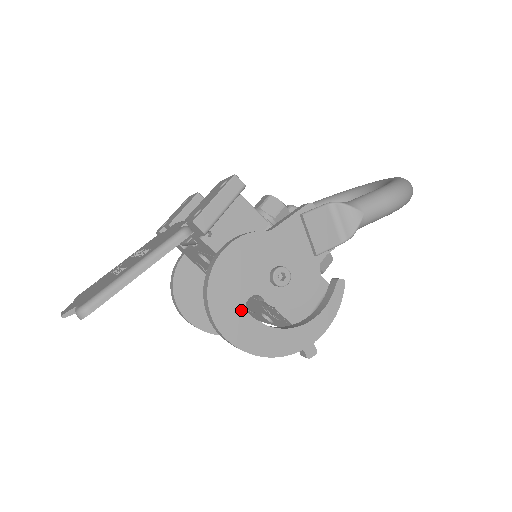
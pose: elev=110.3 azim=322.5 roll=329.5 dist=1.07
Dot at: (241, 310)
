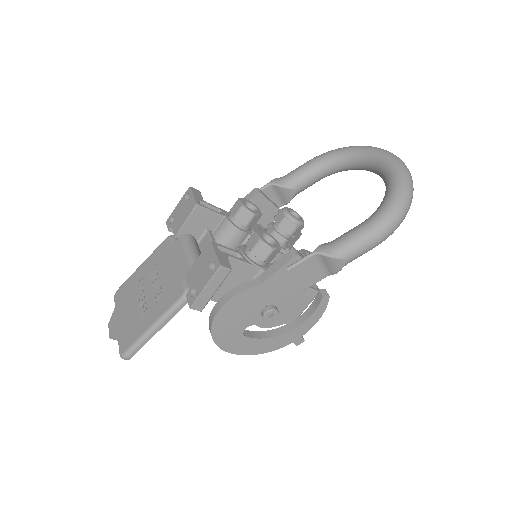
Dot at: (240, 337)
